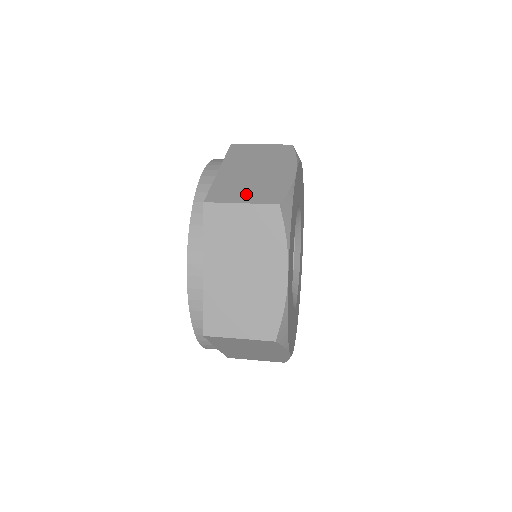
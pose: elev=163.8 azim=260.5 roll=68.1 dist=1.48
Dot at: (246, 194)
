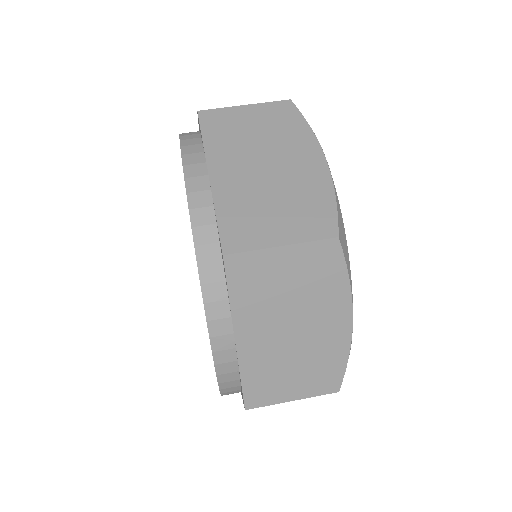
Dot at: (279, 224)
